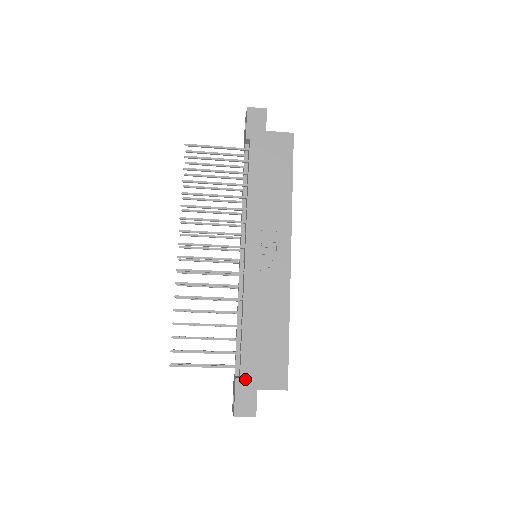
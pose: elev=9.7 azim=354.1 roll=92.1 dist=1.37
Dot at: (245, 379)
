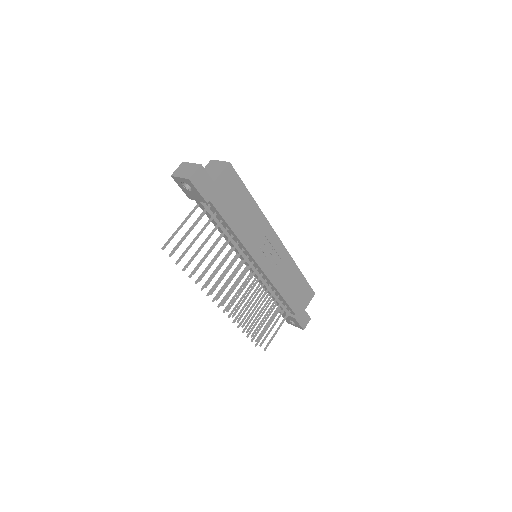
Dot at: (298, 313)
